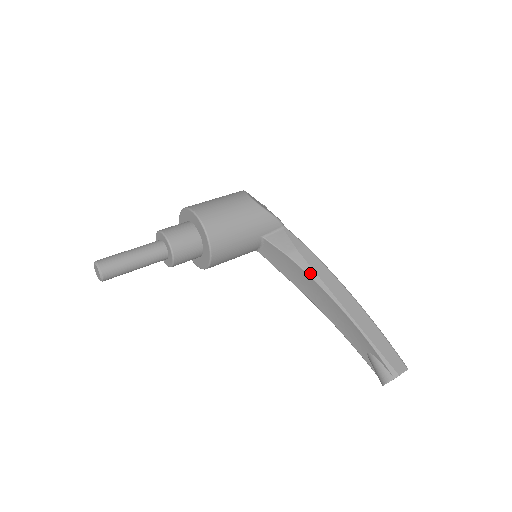
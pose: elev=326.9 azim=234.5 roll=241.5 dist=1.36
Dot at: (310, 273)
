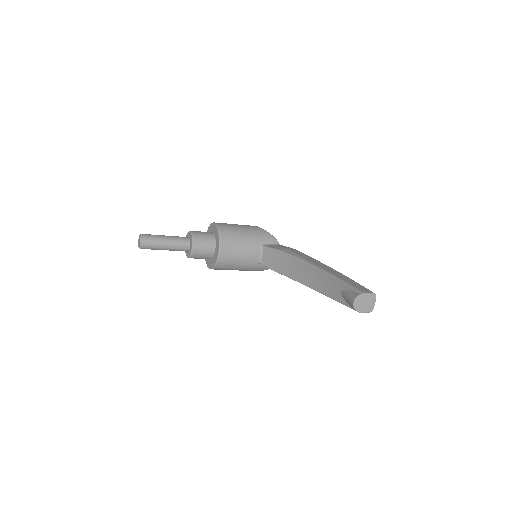
Dot at: (295, 255)
